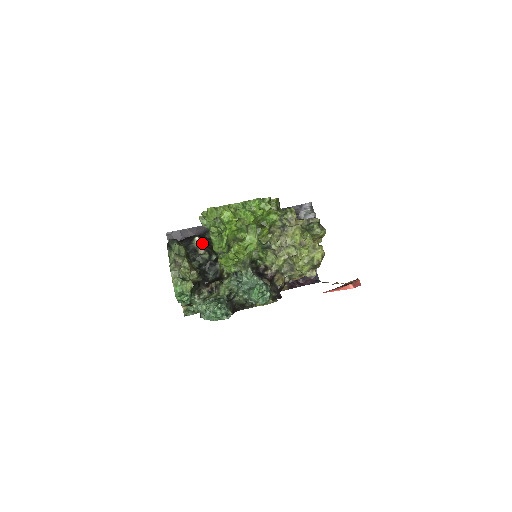
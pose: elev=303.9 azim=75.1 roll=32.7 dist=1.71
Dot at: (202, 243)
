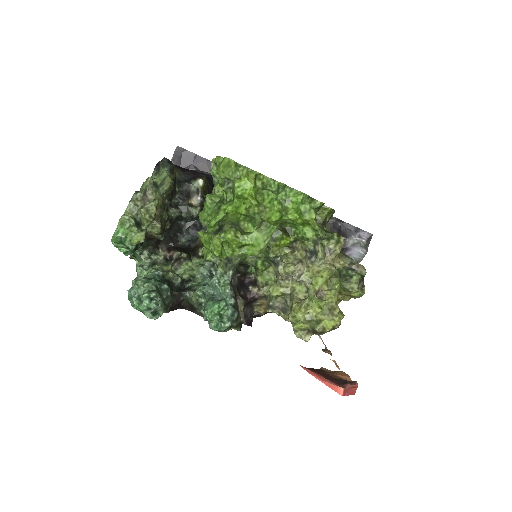
Dot at: (204, 191)
